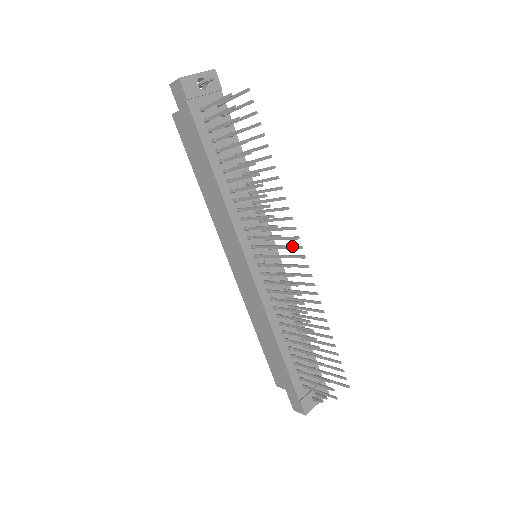
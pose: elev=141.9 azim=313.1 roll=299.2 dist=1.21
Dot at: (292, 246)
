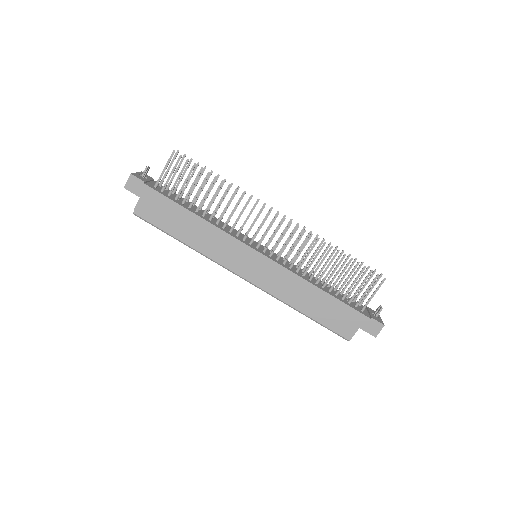
Dot at: (272, 219)
